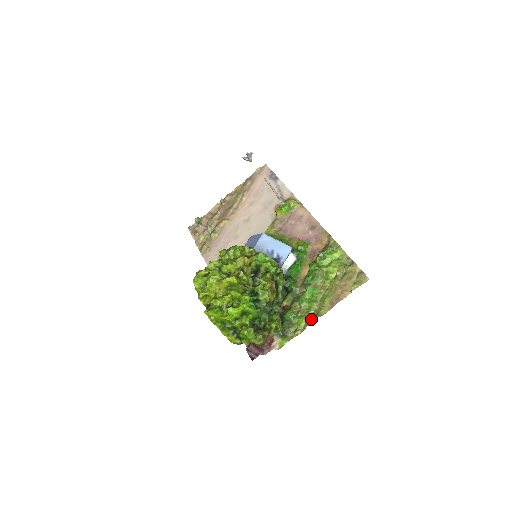
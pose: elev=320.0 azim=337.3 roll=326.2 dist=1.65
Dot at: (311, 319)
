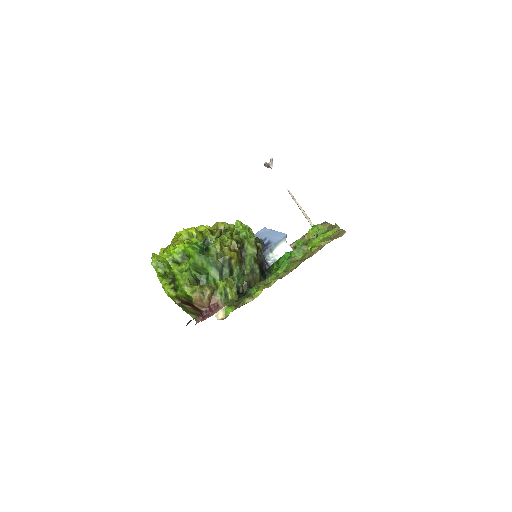
Dot at: occluded
